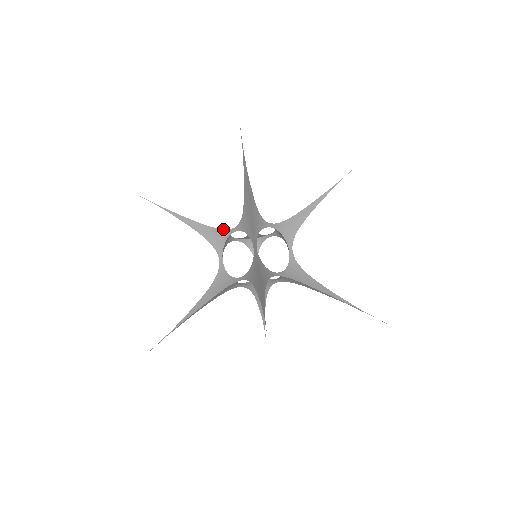
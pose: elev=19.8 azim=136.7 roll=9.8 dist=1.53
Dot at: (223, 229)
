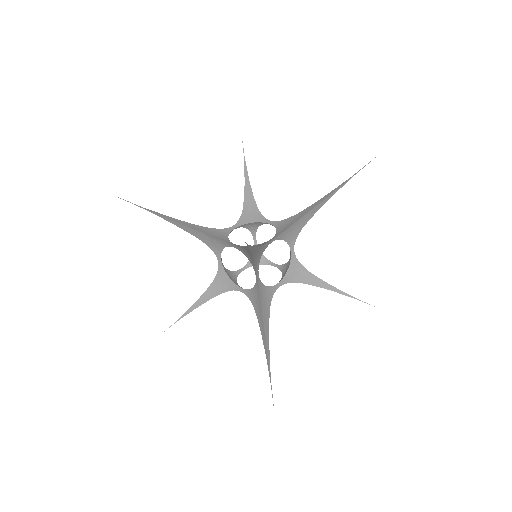
Dot at: (220, 240)
